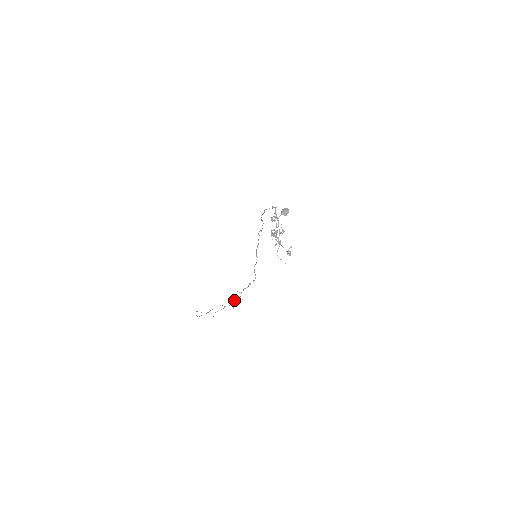
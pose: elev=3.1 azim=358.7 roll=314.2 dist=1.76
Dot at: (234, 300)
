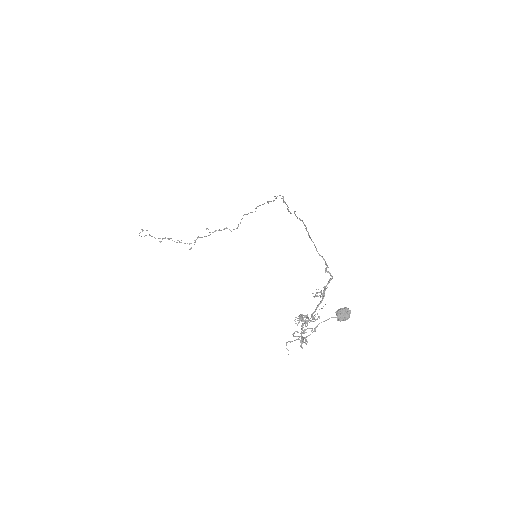
Dot at: (196, 239)
